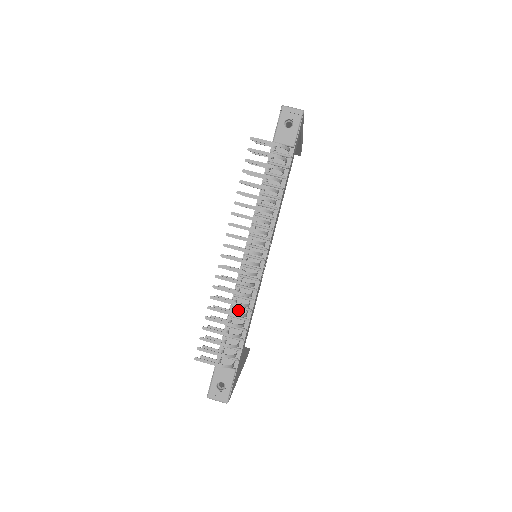
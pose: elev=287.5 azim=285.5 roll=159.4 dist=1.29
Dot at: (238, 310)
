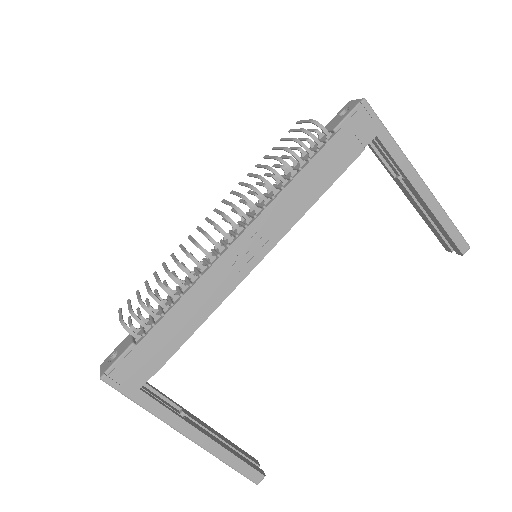
Dot at: (186, 284)
